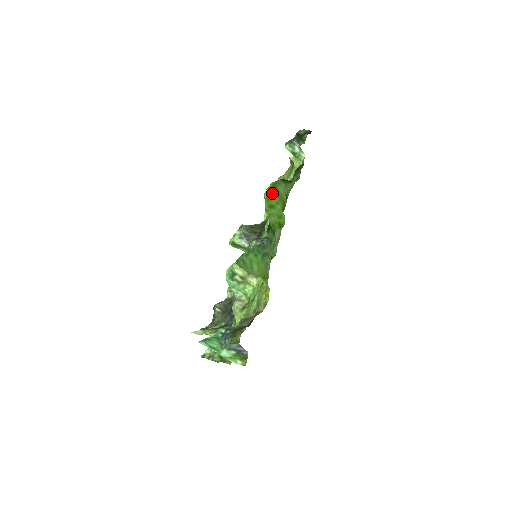
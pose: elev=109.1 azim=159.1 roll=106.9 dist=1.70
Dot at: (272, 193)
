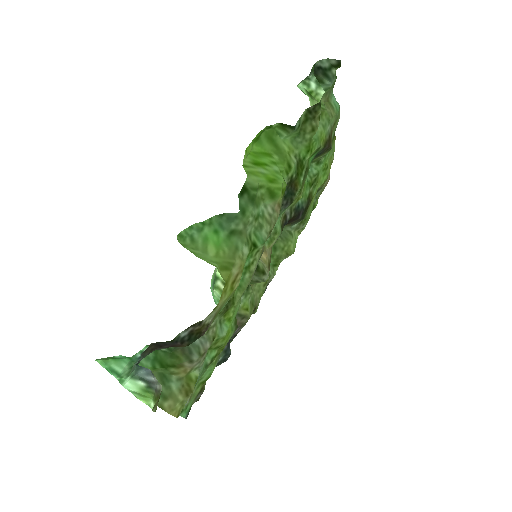
Dot at: (268, 149)
